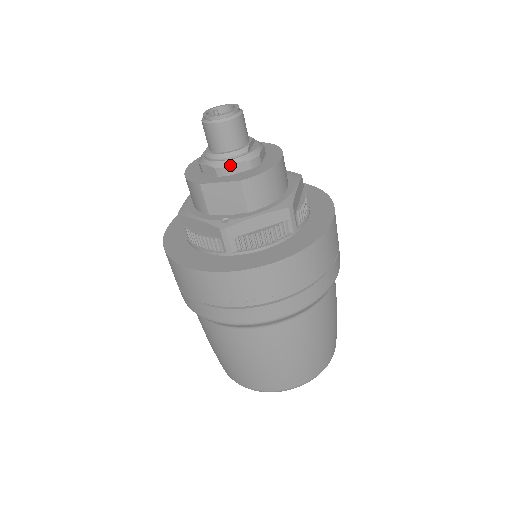
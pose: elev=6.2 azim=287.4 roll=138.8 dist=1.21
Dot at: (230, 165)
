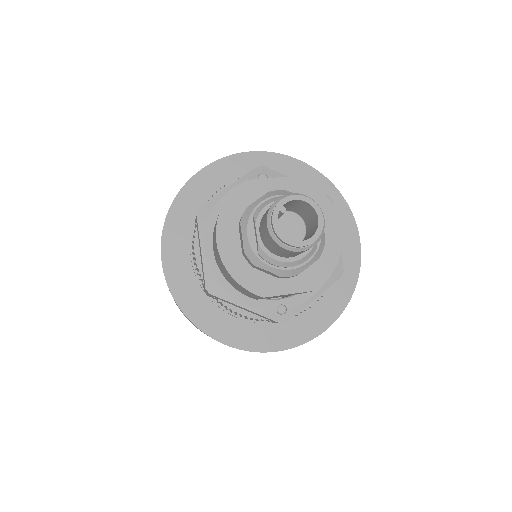
Dot at: occluded
